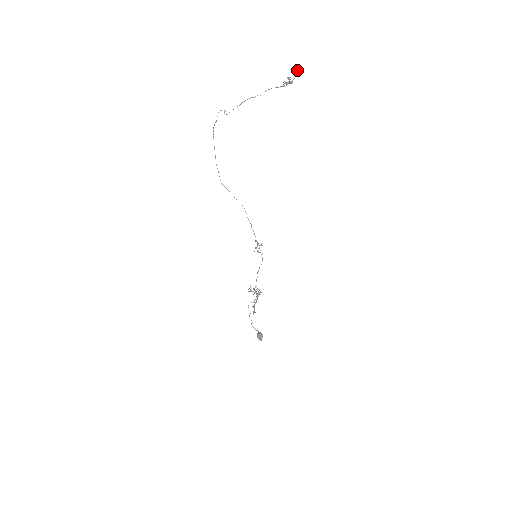
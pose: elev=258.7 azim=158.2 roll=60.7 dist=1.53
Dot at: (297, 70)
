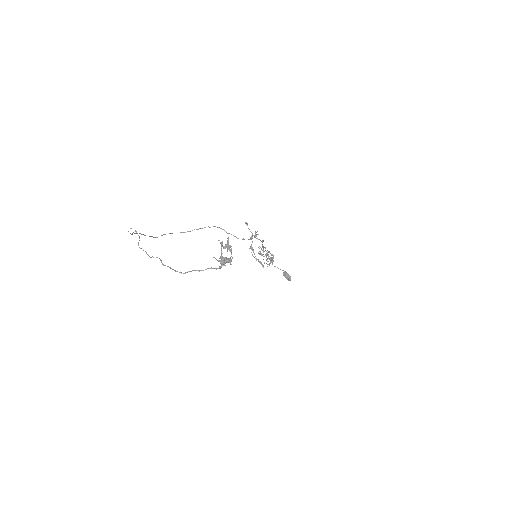
Dot at: (230, 250)
